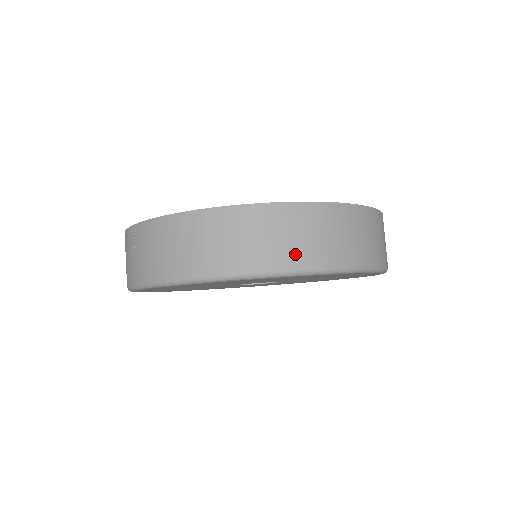
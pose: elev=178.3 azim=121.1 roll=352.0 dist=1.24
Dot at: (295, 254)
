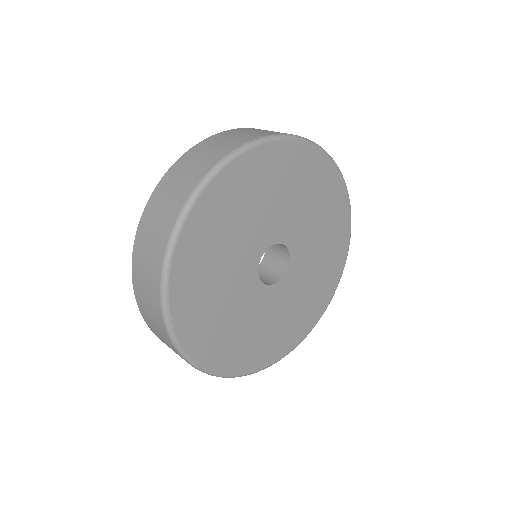
Dot at: occluded
